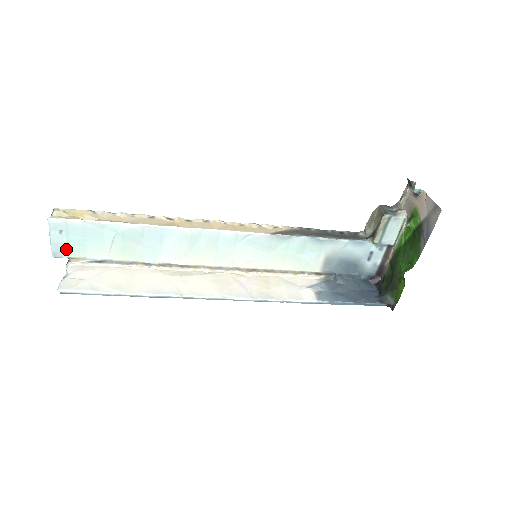
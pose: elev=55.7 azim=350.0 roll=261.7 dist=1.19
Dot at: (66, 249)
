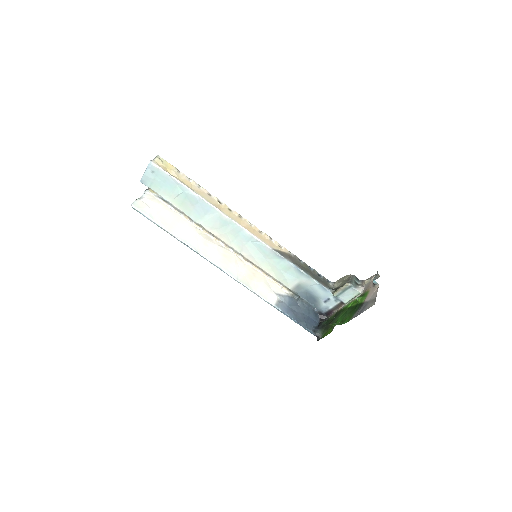
Dot at: (150, 182)
